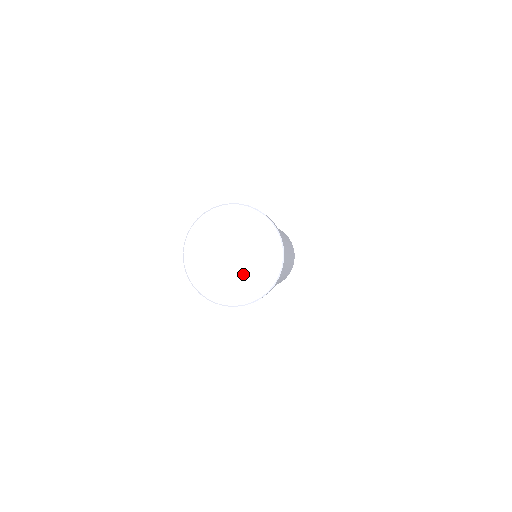
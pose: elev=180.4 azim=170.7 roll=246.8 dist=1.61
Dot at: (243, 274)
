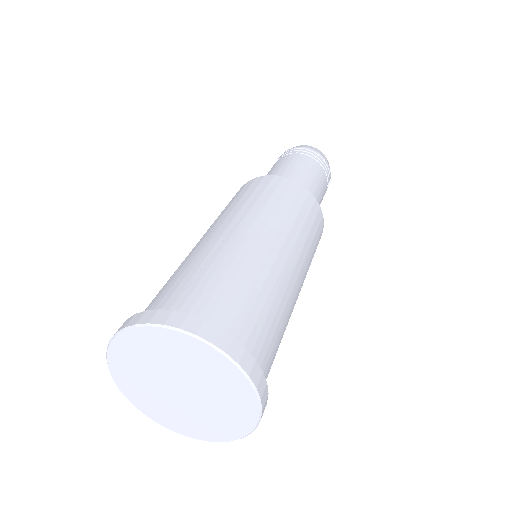
Dot at: (201, 413)
